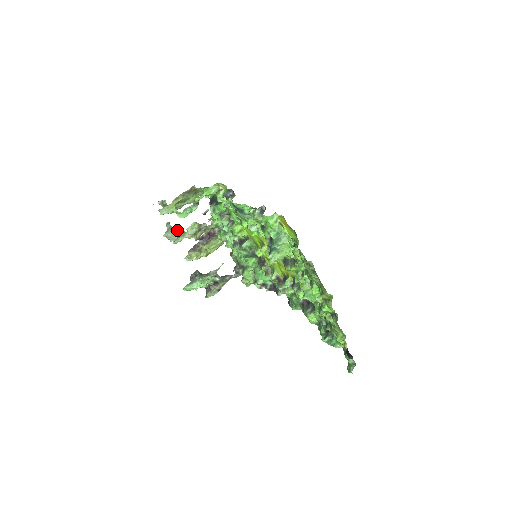
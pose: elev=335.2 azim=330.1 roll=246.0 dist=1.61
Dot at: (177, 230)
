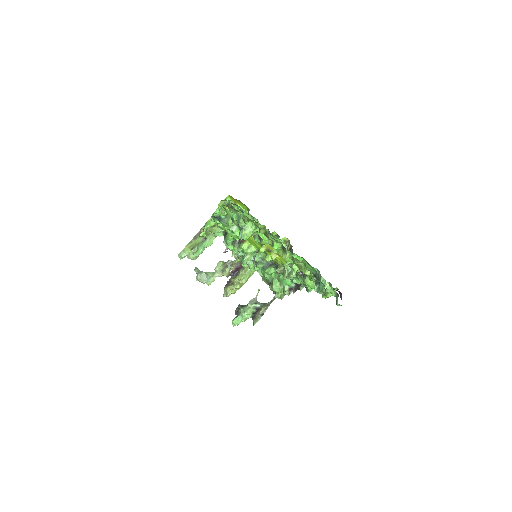
Dot at: occluded
